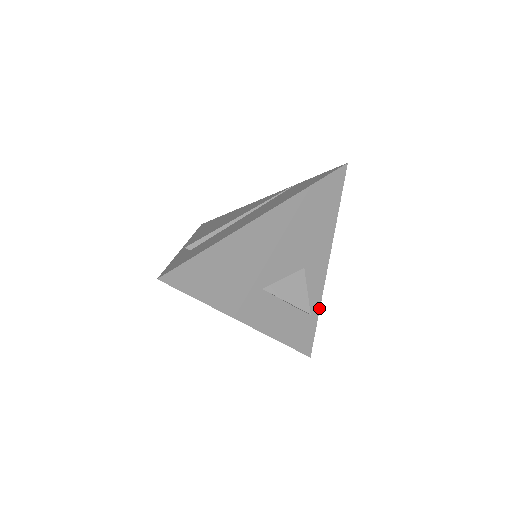
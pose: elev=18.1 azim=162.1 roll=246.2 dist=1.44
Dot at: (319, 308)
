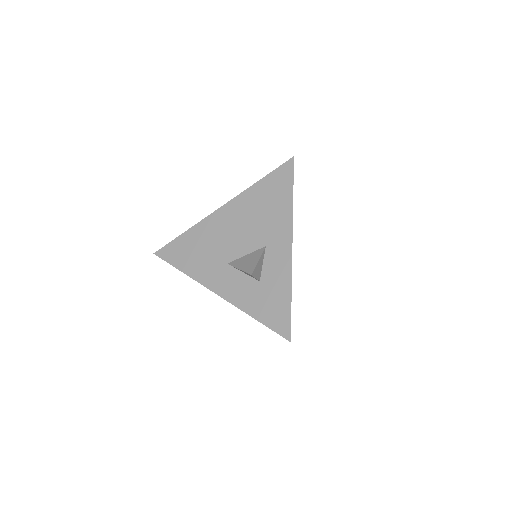
Dot at: (291, 287)
